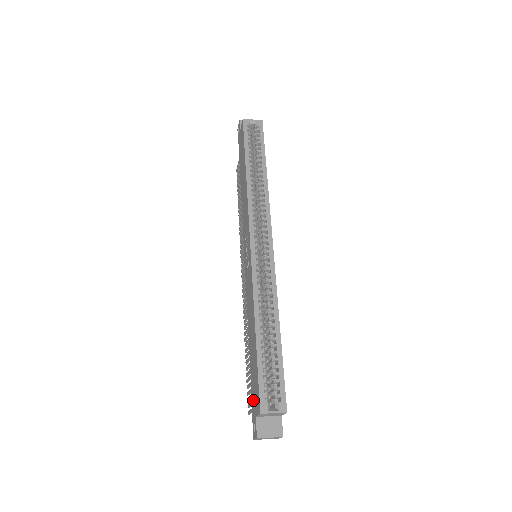
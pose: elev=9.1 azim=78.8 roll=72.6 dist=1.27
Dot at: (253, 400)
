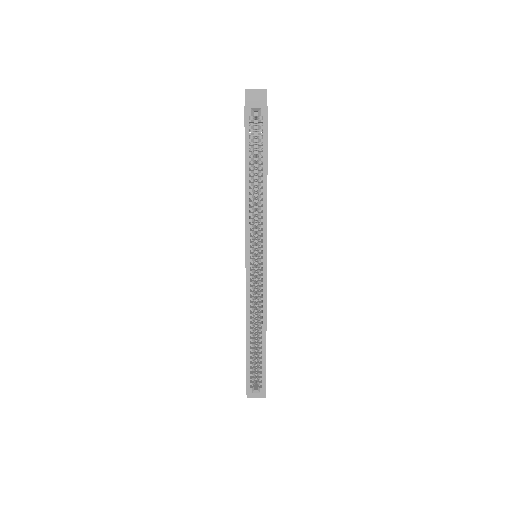
Dot at: occluded
